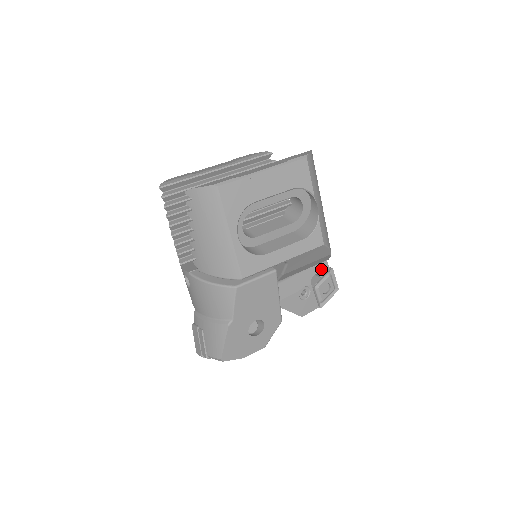
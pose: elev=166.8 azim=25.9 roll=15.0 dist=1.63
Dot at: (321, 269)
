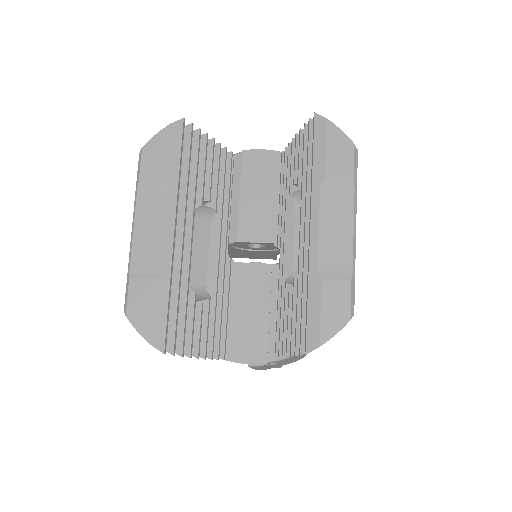
Dot at: occluded
